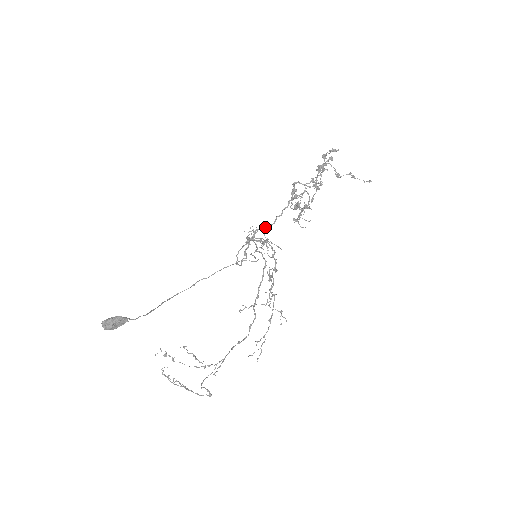
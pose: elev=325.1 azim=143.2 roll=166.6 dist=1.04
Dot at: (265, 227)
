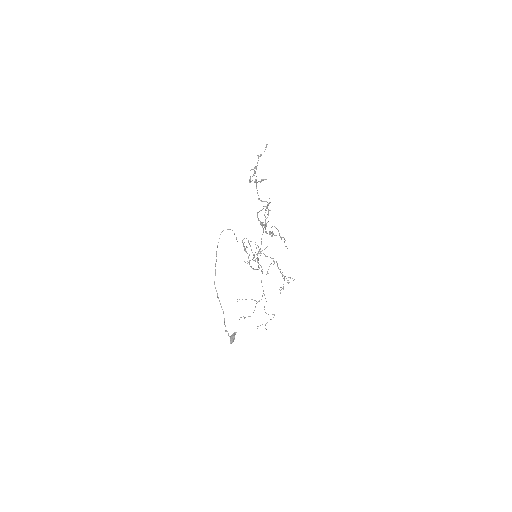
Dot at: occluded
